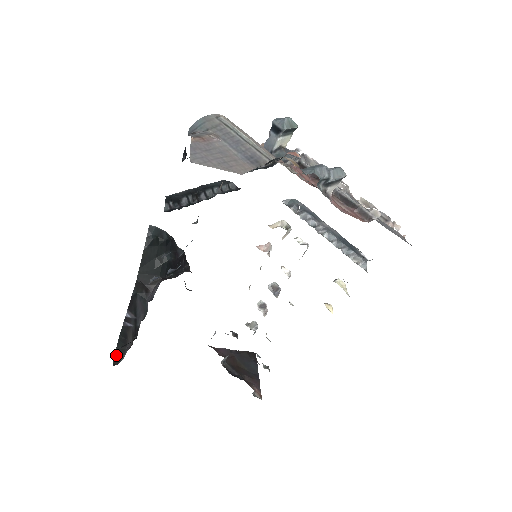
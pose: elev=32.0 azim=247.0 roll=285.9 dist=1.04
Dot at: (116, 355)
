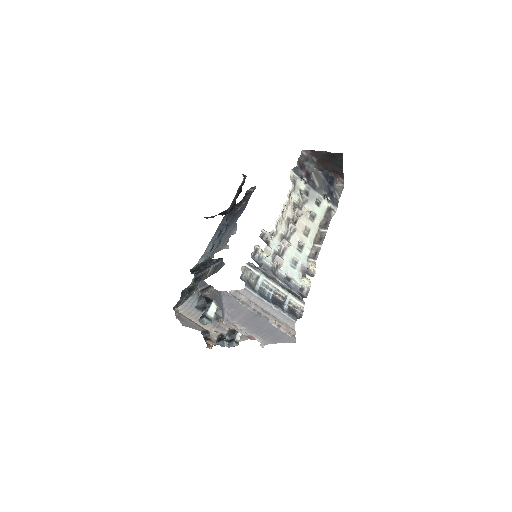
Dot at: (242, 174)
